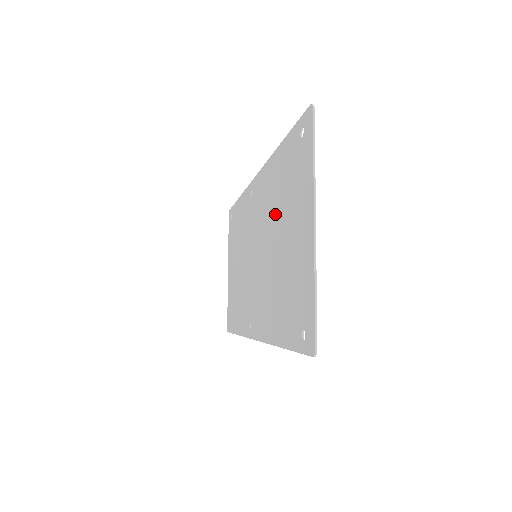
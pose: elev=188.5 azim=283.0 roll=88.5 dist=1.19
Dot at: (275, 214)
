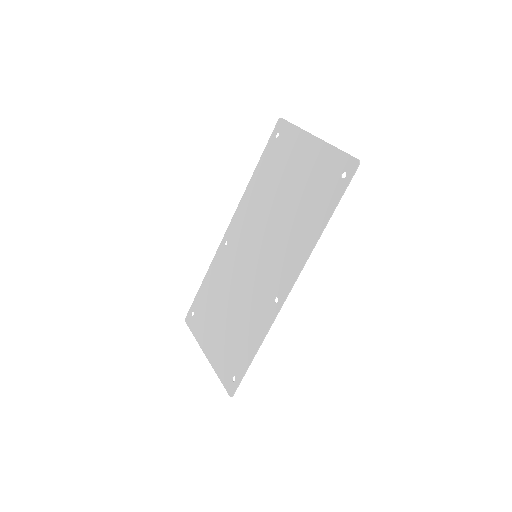
Dot at: (270, 196)
